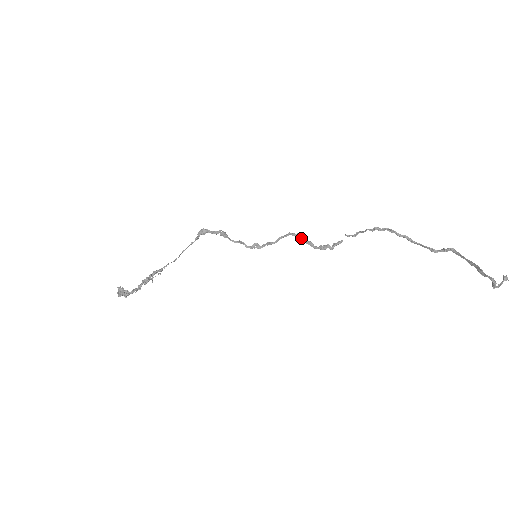
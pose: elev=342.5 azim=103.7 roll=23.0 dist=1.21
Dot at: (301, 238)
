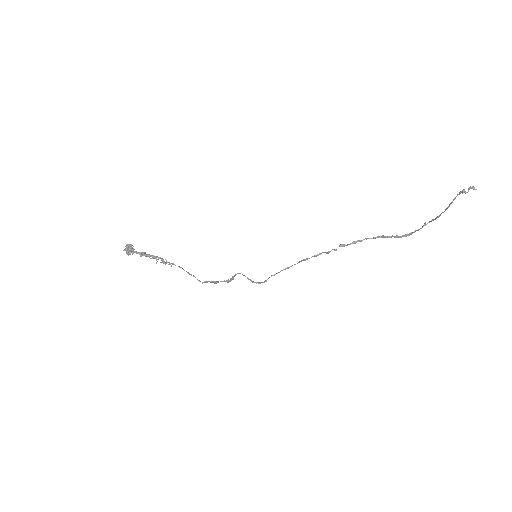
Dot at: (300, 261)
